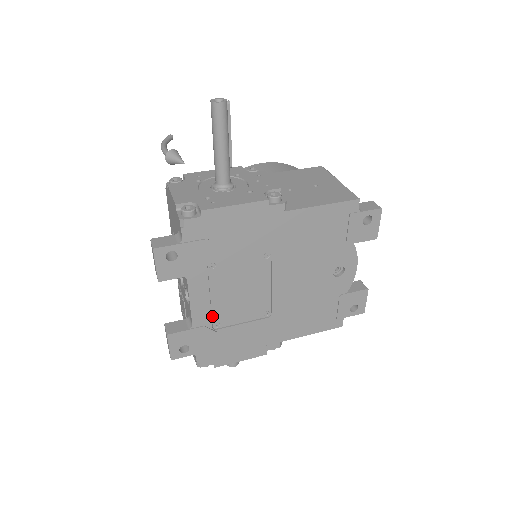
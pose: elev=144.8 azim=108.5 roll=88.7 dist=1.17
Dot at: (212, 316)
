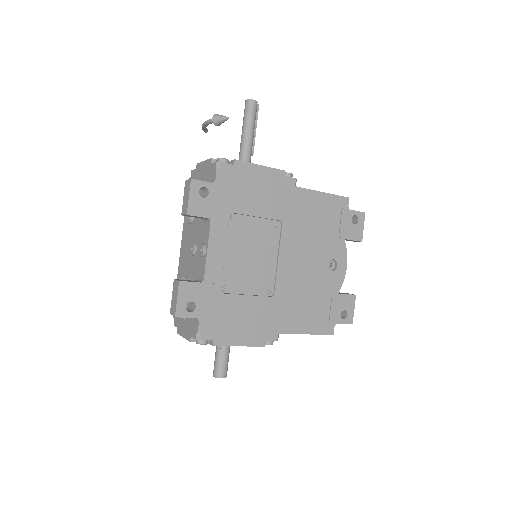
Dot at: (223, 275)
